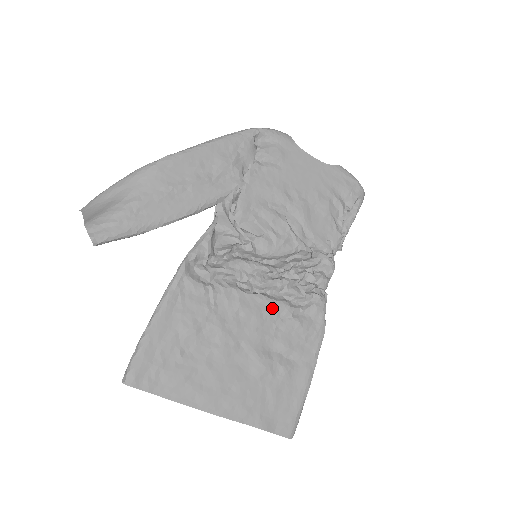
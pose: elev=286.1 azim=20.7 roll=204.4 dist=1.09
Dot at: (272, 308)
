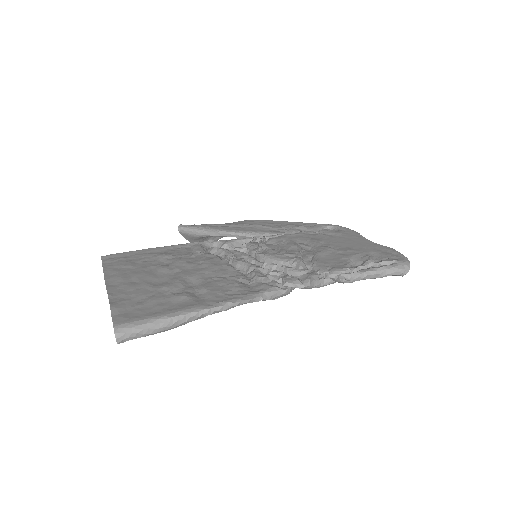
Dot at: (227, 271)
